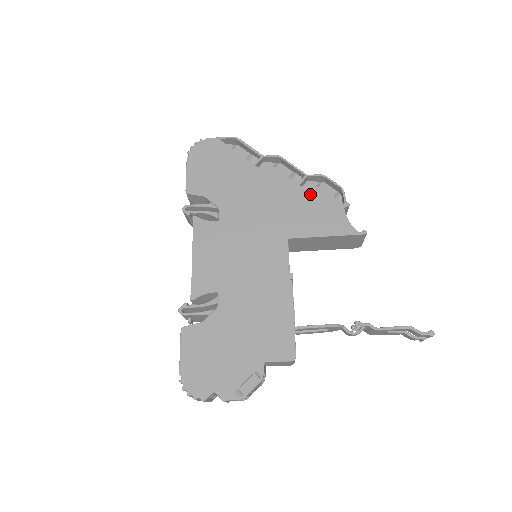
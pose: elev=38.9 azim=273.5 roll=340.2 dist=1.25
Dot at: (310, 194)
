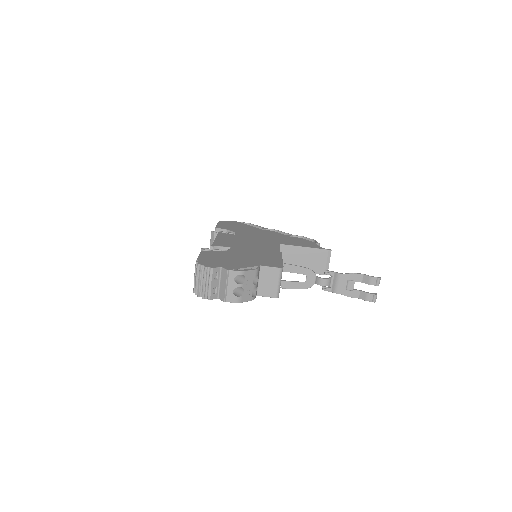
Dot at: (295, 238)
